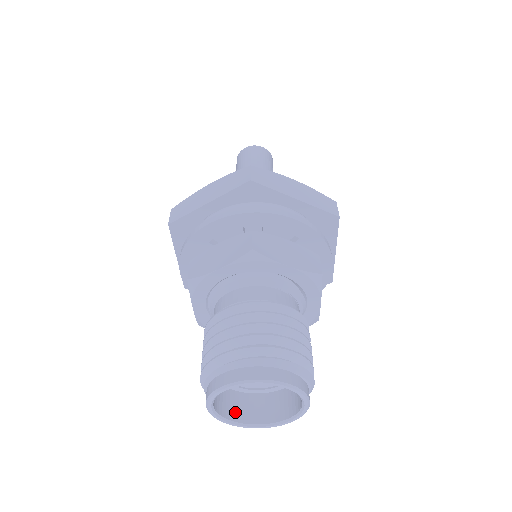
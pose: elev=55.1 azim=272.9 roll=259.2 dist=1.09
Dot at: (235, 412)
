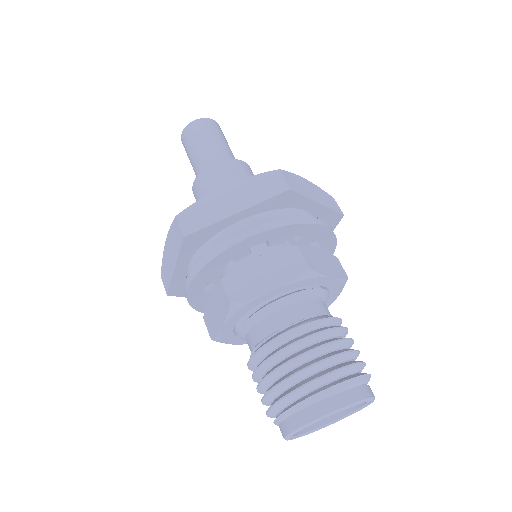
Dot at: occluded
